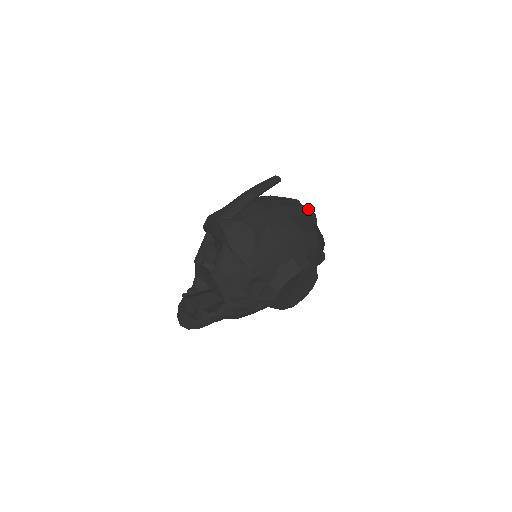
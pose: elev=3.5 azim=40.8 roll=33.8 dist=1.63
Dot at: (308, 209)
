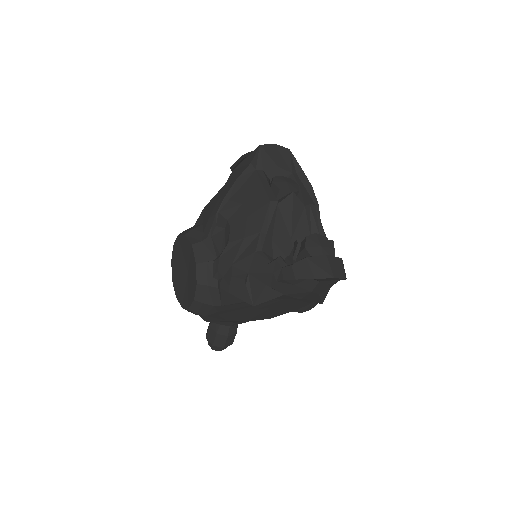
Dot at: occluded
